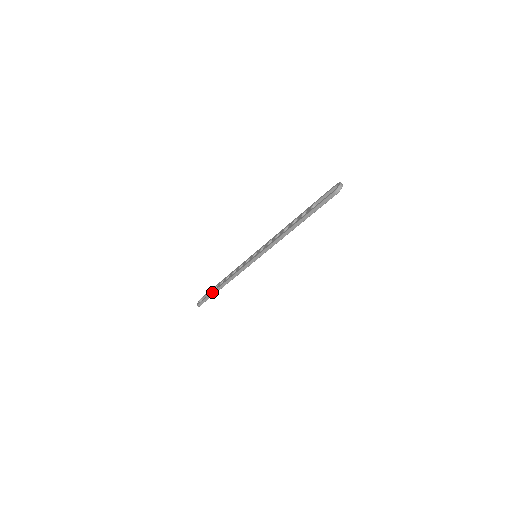
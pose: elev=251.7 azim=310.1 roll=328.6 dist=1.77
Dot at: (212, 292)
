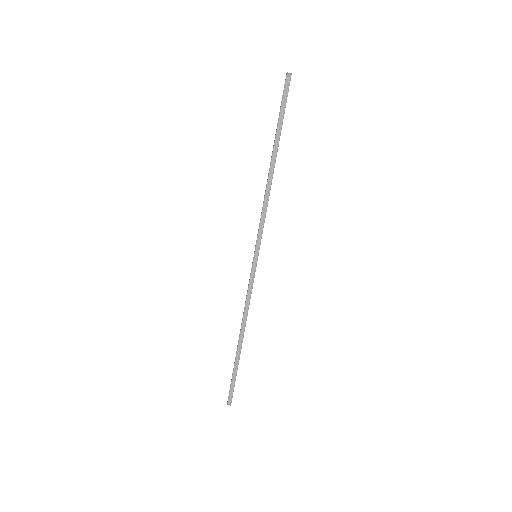
Dot at: occluded
